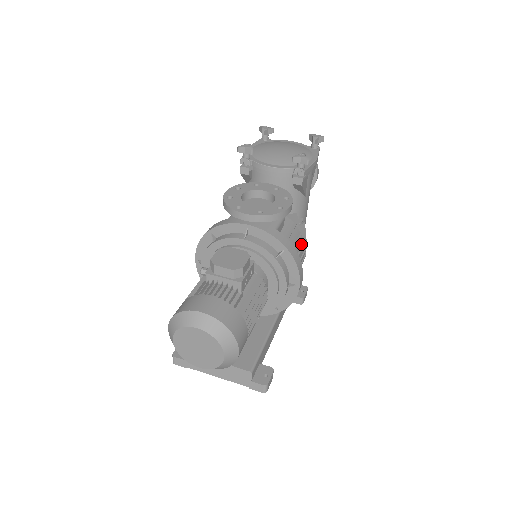
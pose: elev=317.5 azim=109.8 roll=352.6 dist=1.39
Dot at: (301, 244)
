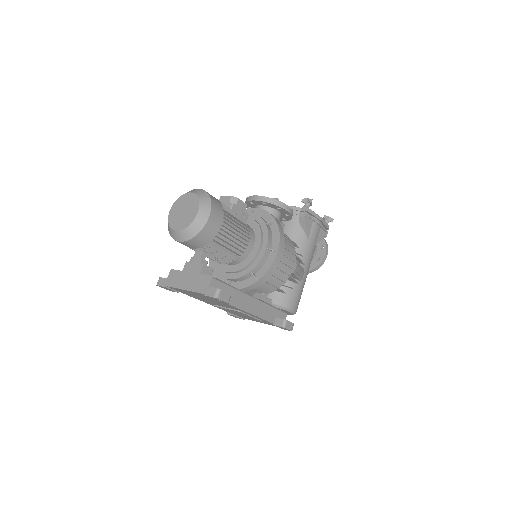
Dot at: (292, 252)
